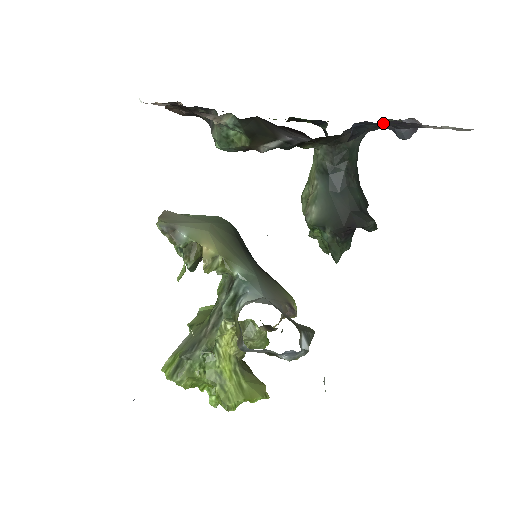
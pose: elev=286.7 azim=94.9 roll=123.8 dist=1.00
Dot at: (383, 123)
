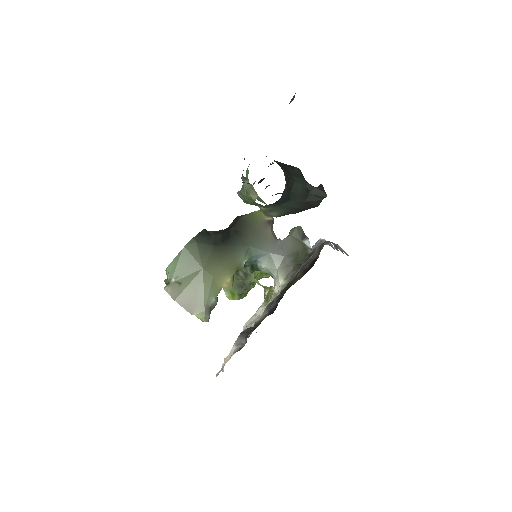
Dot at: occluded
